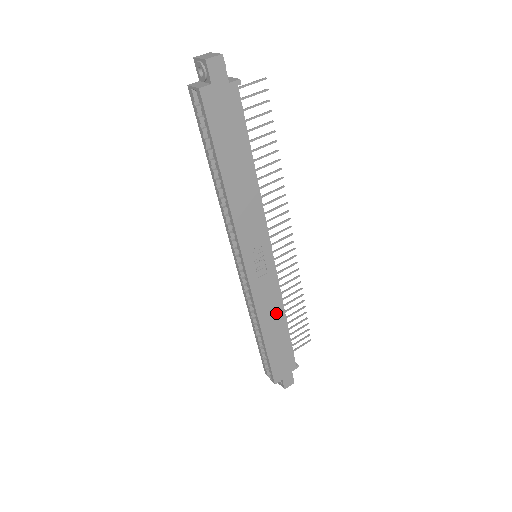
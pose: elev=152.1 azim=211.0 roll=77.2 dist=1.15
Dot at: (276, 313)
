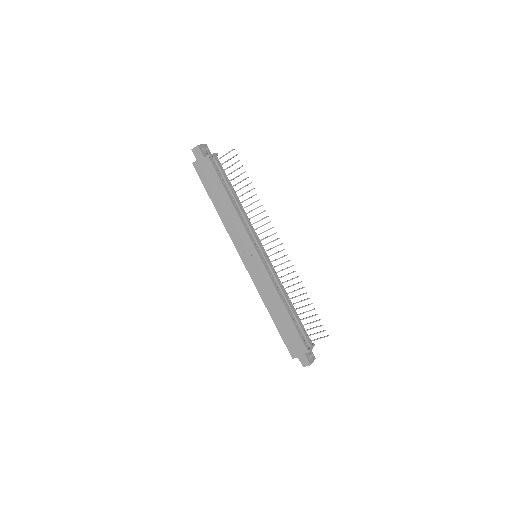
Dot at: (275, 299)
